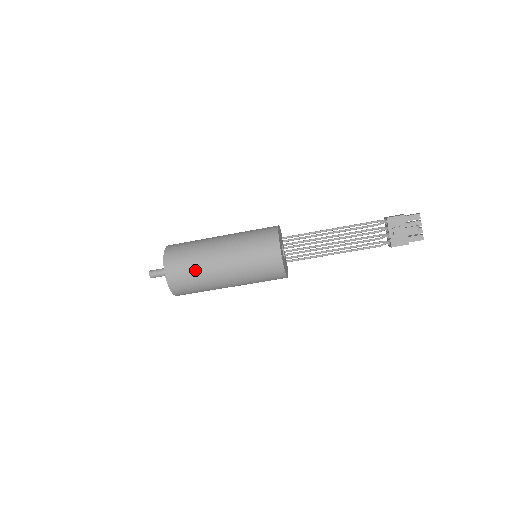
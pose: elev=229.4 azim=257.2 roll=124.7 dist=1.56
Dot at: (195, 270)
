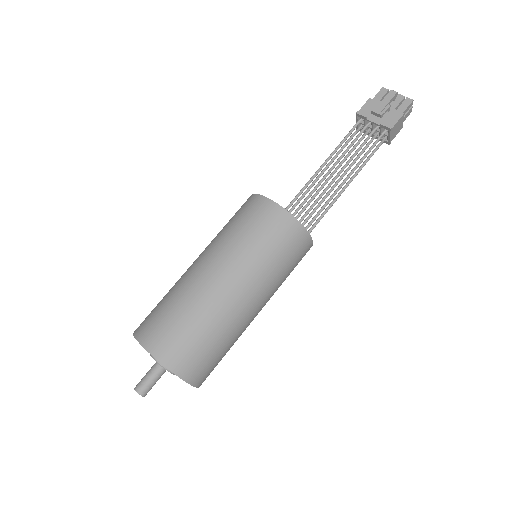
Dot at: (184, 310)
